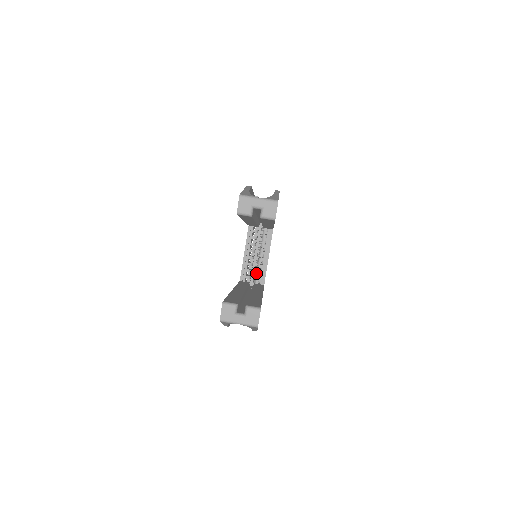
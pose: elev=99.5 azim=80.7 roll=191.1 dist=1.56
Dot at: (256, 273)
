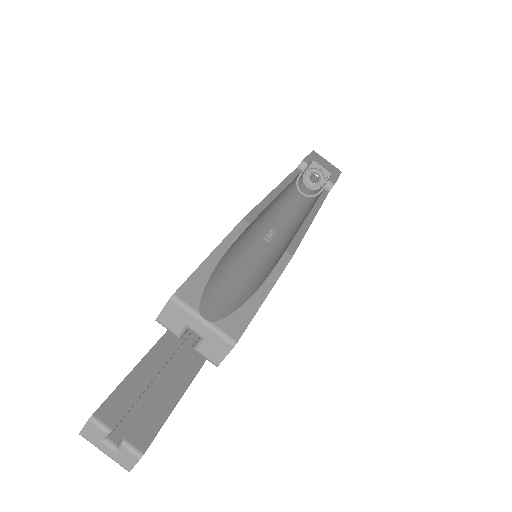
Dot at: occluded
